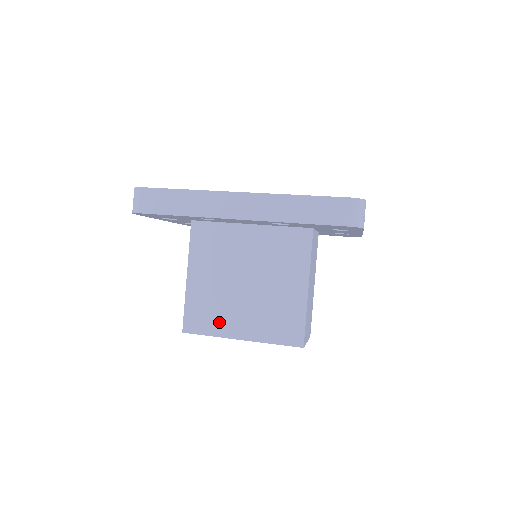
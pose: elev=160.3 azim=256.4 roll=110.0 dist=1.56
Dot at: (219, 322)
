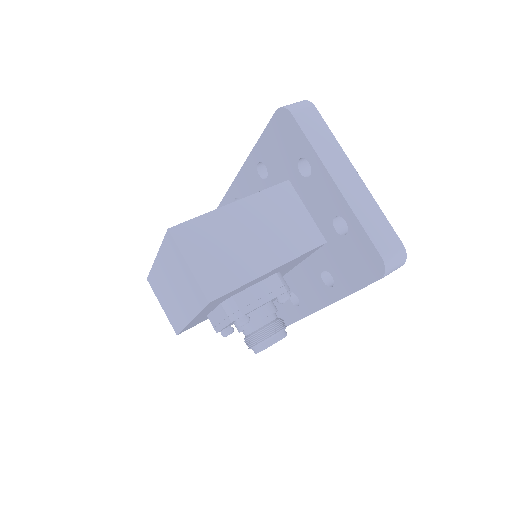
Dot at: occluded
